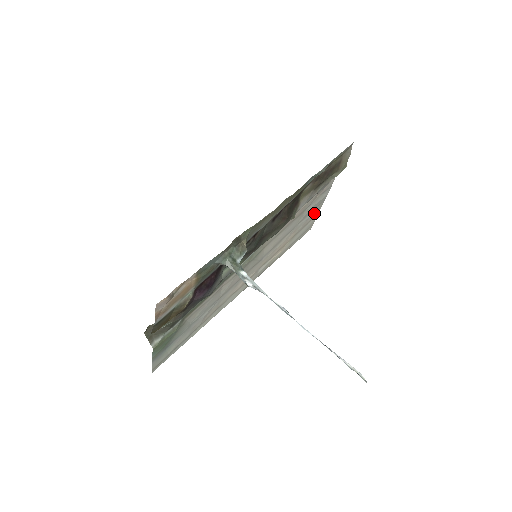
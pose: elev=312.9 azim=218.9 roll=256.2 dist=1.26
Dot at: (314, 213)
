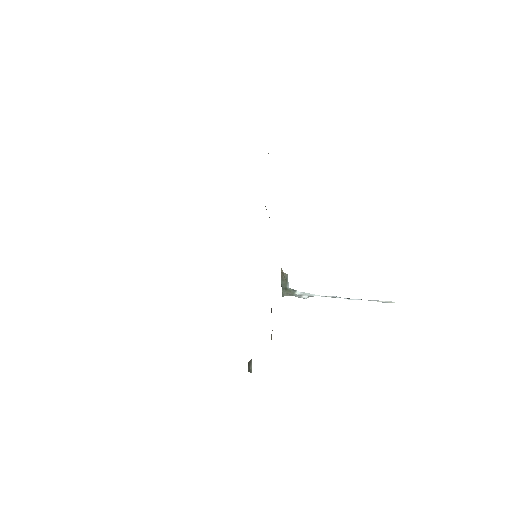
Dot at: occluded
